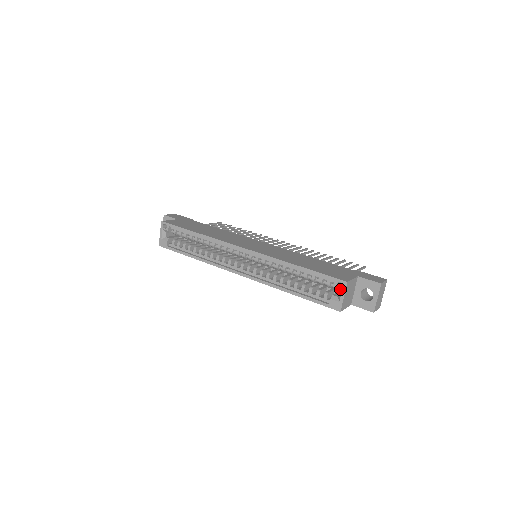
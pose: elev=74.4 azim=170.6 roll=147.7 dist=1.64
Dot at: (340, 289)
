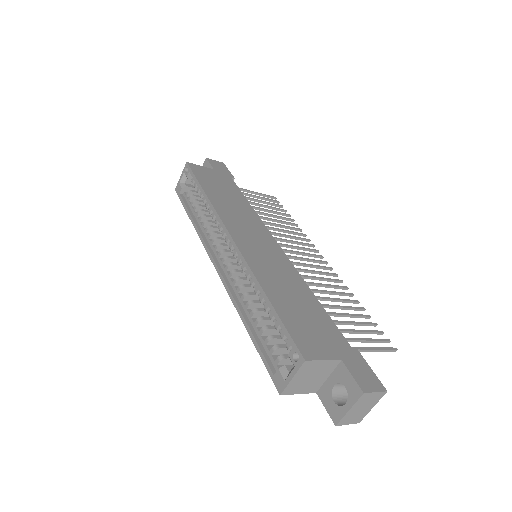
Dot at: (293, 364)
